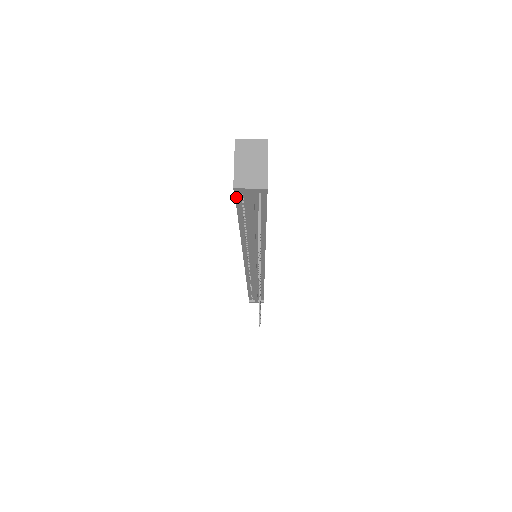
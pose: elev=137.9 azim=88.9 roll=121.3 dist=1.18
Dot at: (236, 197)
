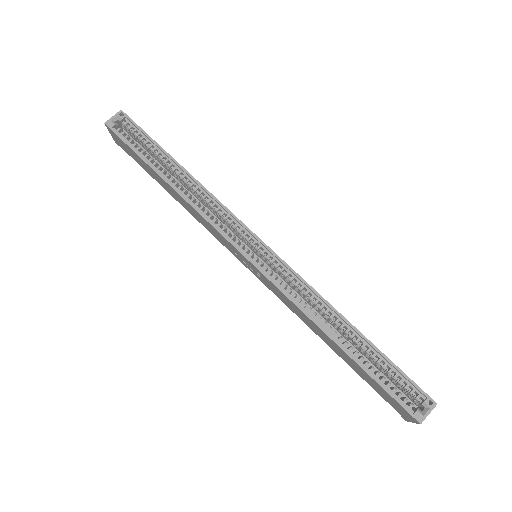
Dot at: (390, 404)
